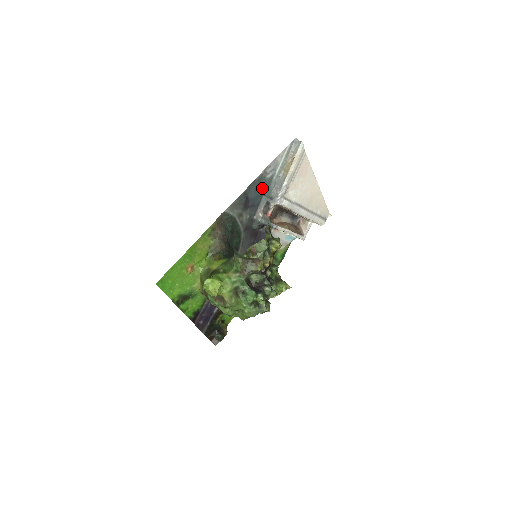
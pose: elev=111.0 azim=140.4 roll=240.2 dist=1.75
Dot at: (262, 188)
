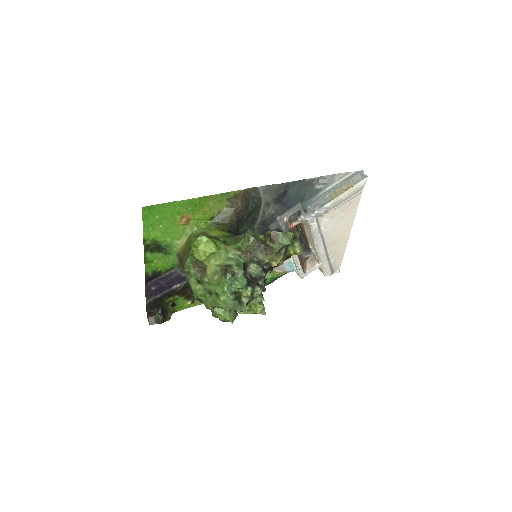
Dot at: (304, 194)
